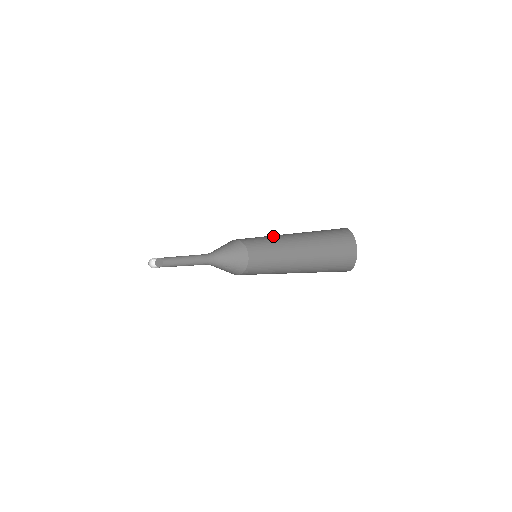
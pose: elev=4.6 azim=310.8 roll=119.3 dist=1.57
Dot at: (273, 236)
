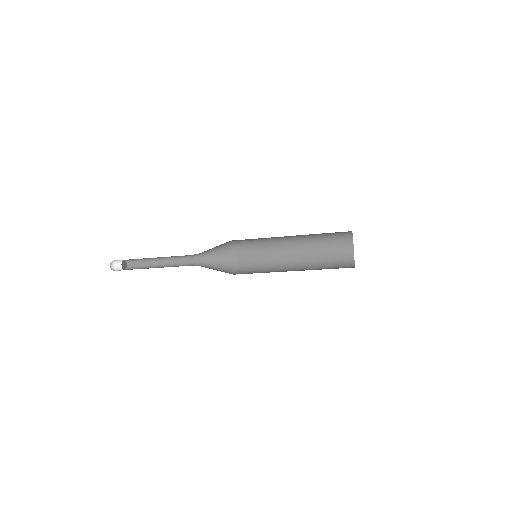
Dot at: (275, 239)
